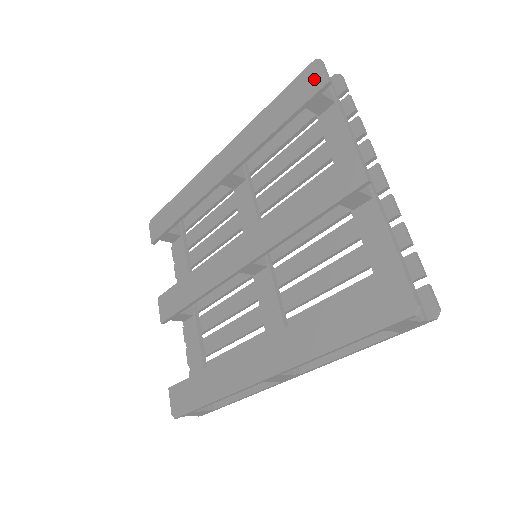
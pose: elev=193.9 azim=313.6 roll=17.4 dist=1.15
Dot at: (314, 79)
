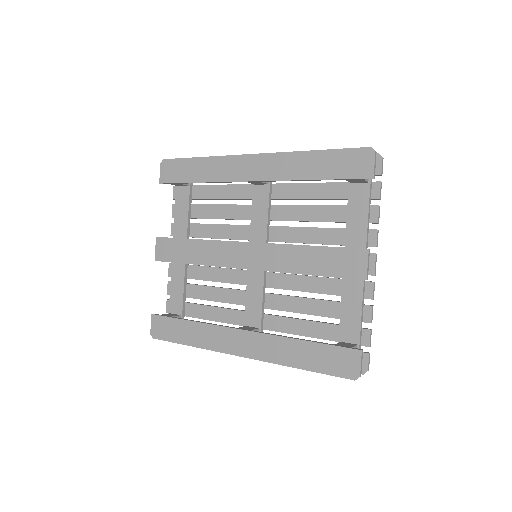
Dot at: (363, 165)
